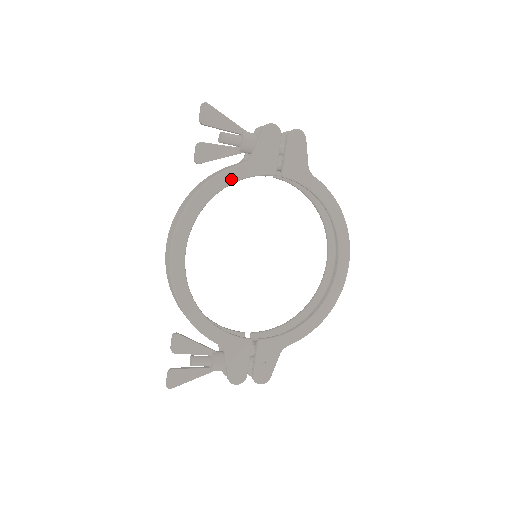
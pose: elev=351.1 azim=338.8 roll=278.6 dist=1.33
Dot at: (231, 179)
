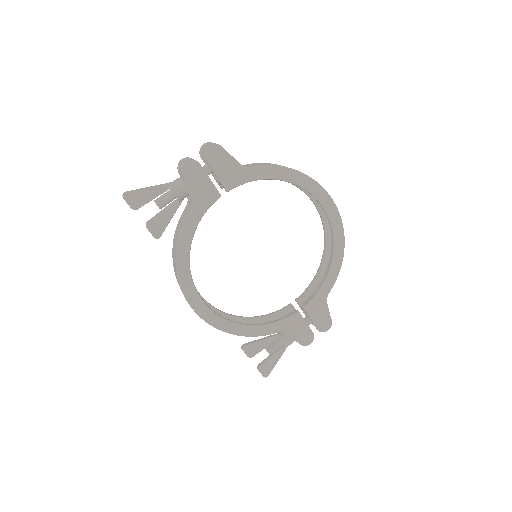
Dot at: (191, 230)
